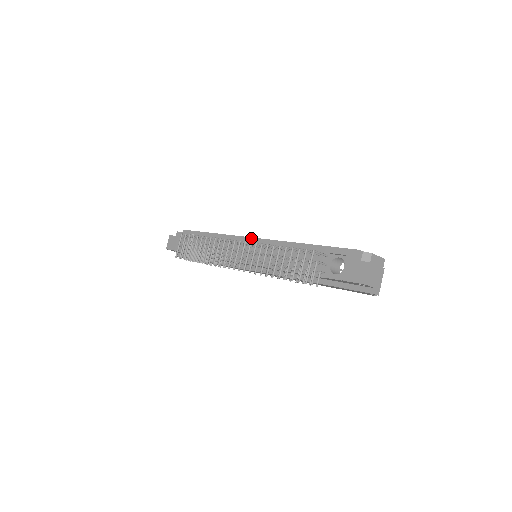
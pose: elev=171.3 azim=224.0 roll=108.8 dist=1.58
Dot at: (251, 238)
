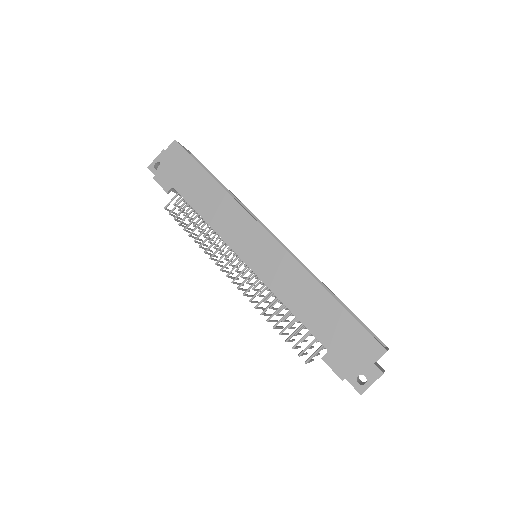
Dot at: (239, 257)
